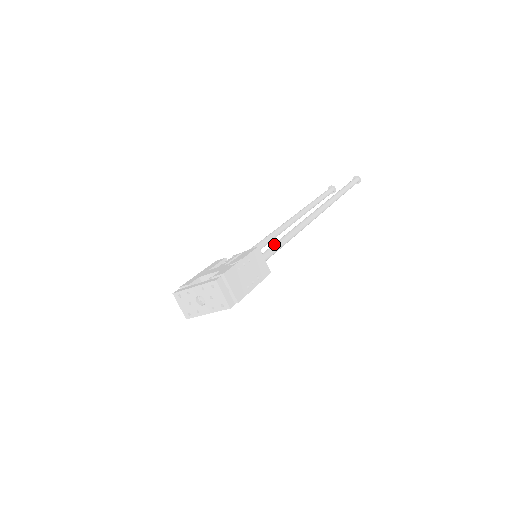
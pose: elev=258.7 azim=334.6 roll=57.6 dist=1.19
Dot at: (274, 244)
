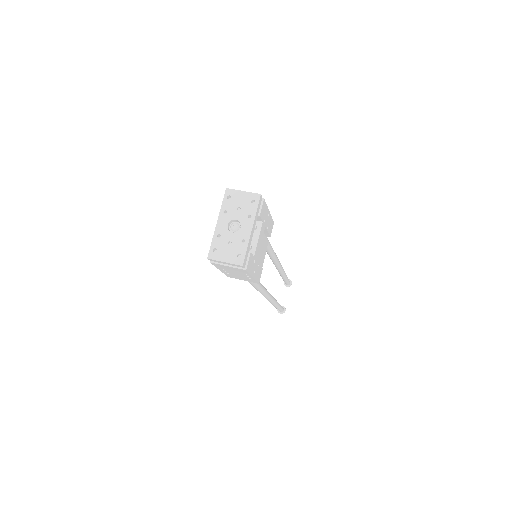
Dot at: occluded
